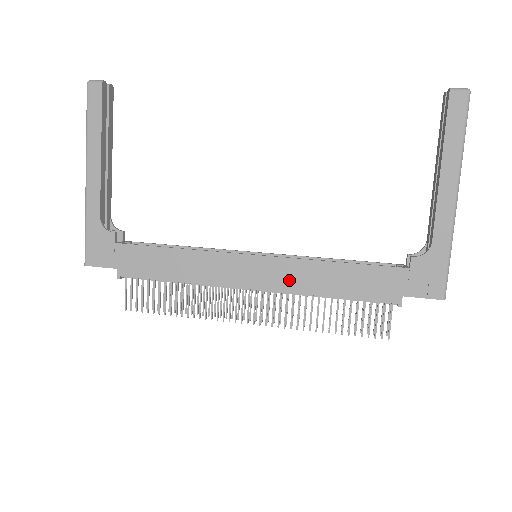
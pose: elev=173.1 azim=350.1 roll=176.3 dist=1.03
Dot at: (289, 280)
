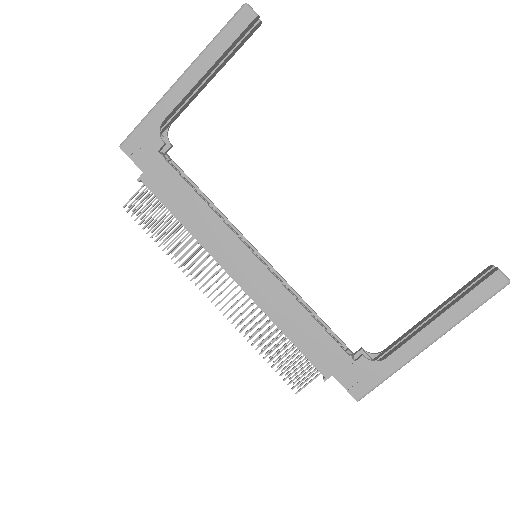
Dot at: (265, 296)
